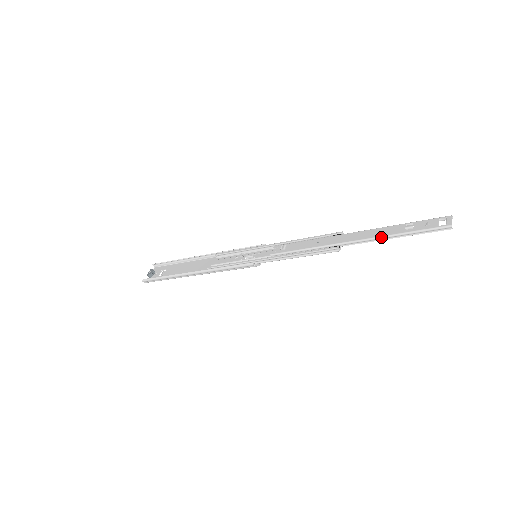
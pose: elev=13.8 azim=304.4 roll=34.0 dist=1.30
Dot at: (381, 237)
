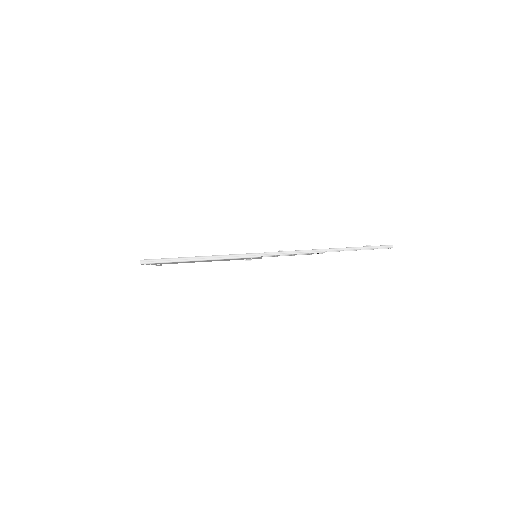
Dot at: (352, 247)
